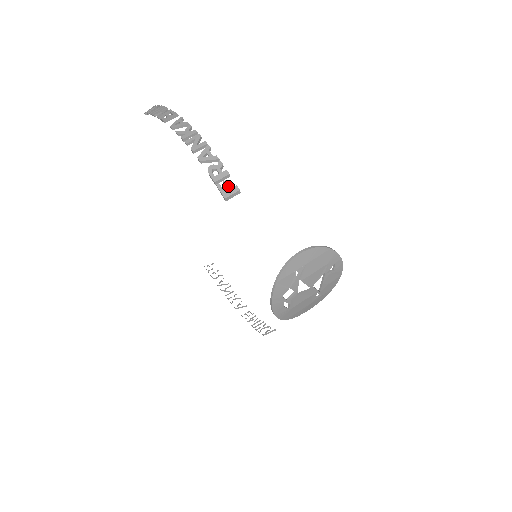
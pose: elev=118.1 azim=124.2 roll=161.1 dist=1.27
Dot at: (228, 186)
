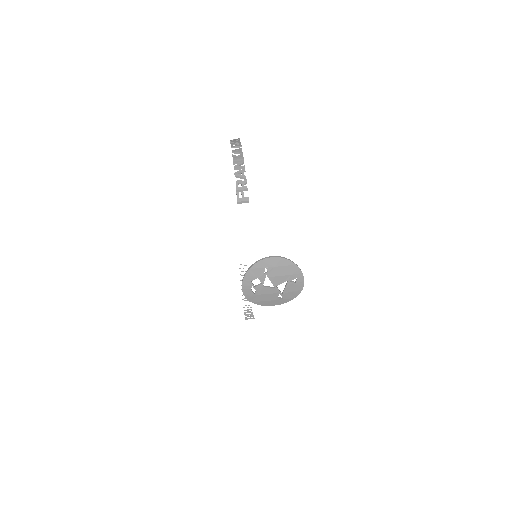
Dot at: (243, 195)
